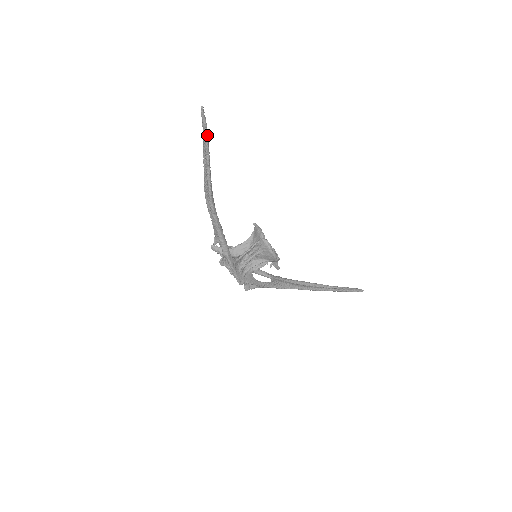
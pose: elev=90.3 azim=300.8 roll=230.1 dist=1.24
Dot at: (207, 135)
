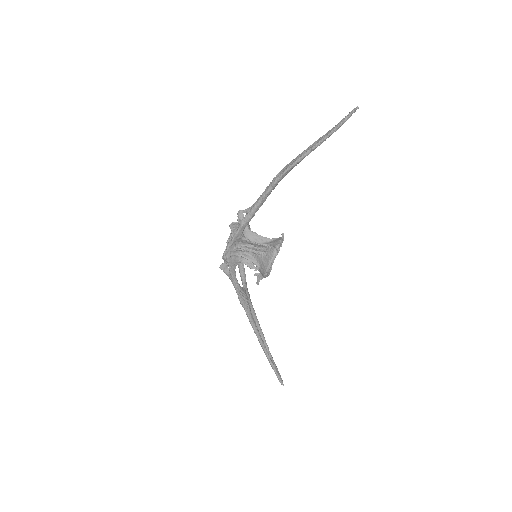
Dot at: (337, 129)
